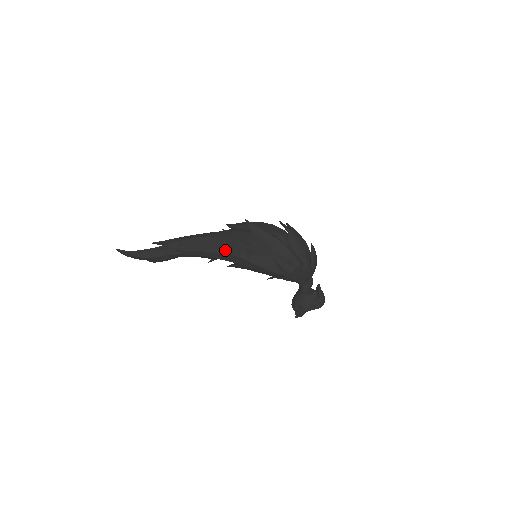
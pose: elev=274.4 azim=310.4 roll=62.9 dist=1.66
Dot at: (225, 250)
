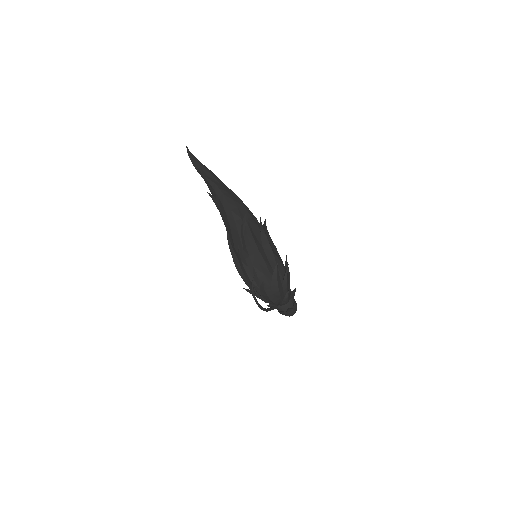
Dot at: (228, 243)
